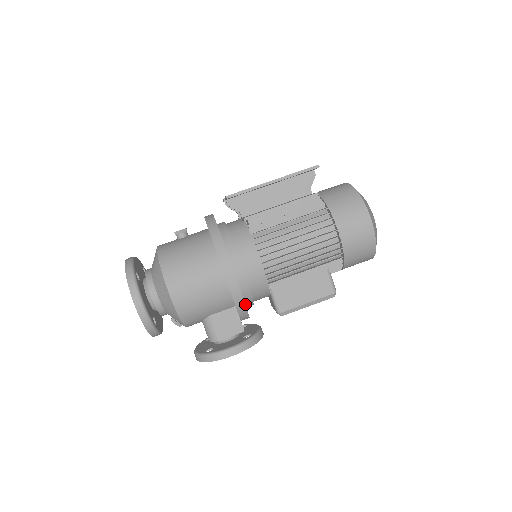
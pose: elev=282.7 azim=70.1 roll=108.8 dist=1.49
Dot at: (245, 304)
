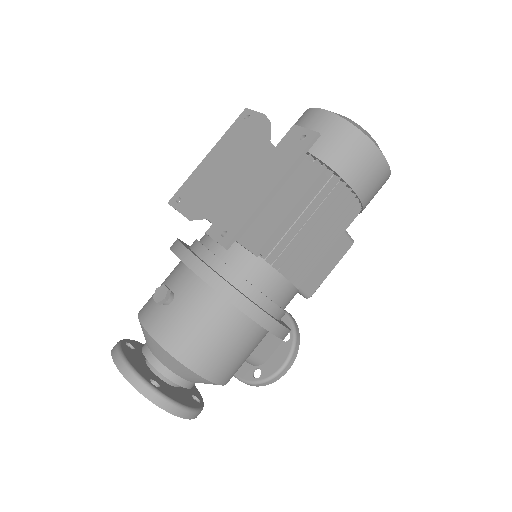
Dot at: occluded
